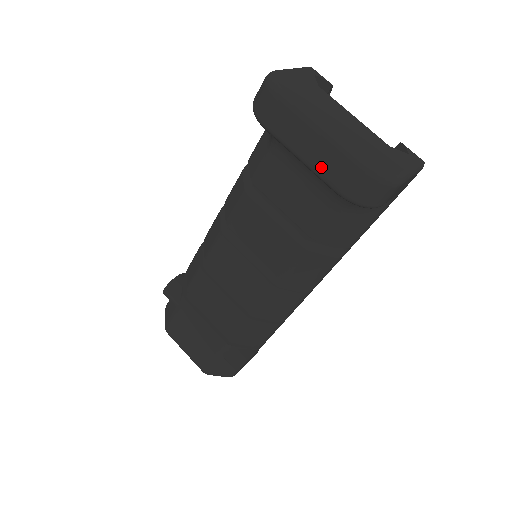
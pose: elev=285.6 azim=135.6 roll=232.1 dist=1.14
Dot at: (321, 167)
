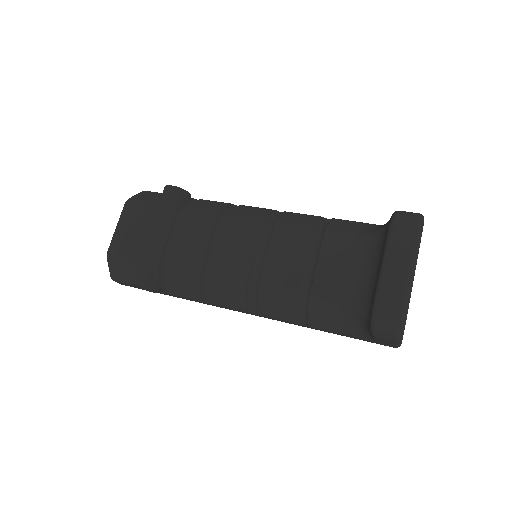
Dot at: (389, 282)
